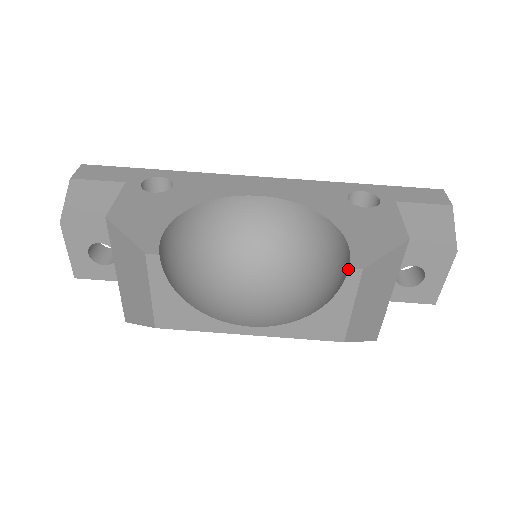
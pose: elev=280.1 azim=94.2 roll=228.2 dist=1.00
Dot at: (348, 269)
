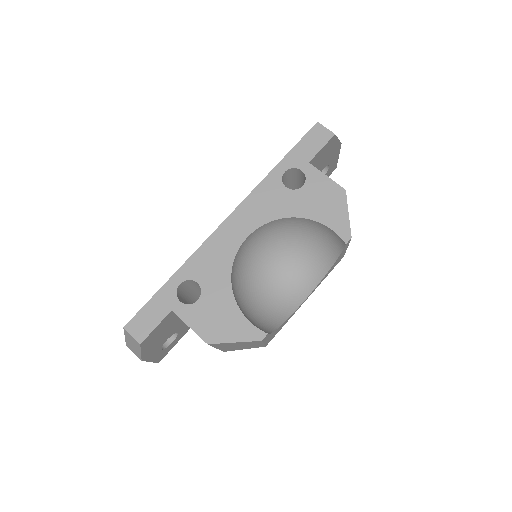
Dot at: occluded
